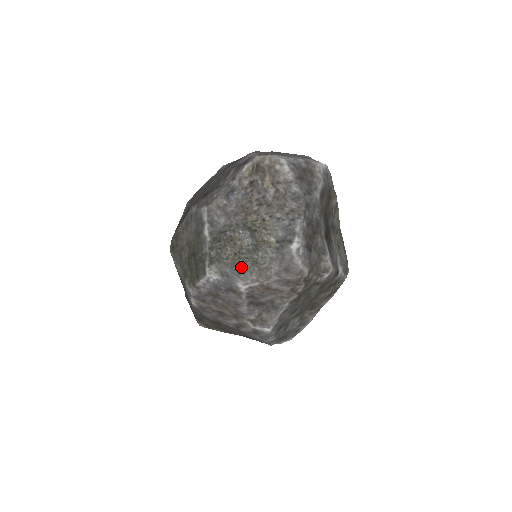
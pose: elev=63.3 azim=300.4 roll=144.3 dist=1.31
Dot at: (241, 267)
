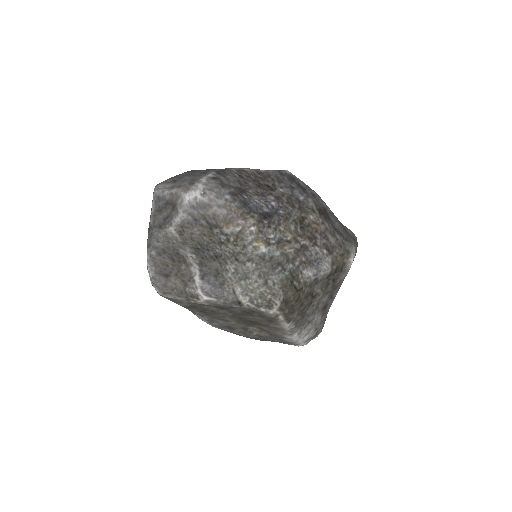
Dot at: occluded
